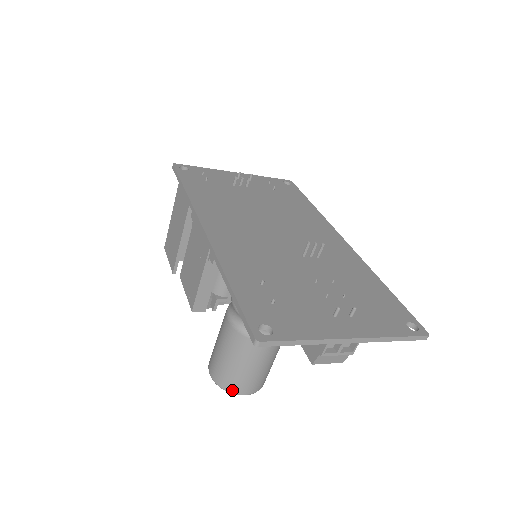
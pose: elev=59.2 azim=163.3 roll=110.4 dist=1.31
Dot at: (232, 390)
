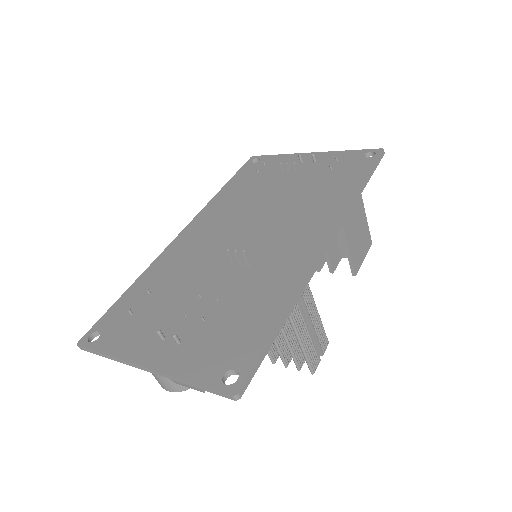
Dot at: occluded
